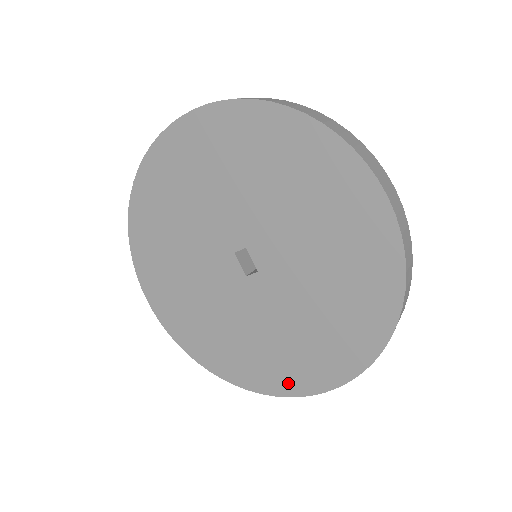
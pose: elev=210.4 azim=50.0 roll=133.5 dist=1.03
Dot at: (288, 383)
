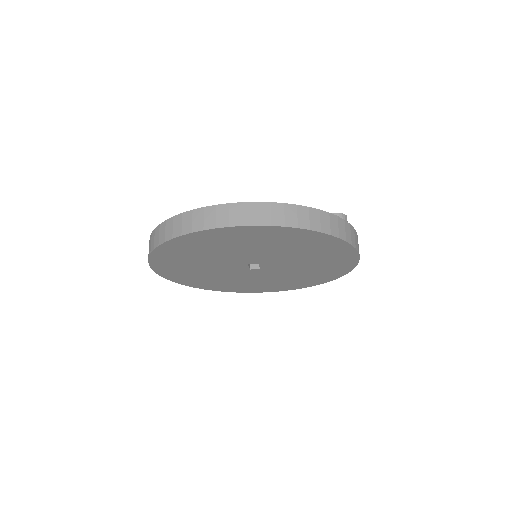
Dot at: (253, 290)
